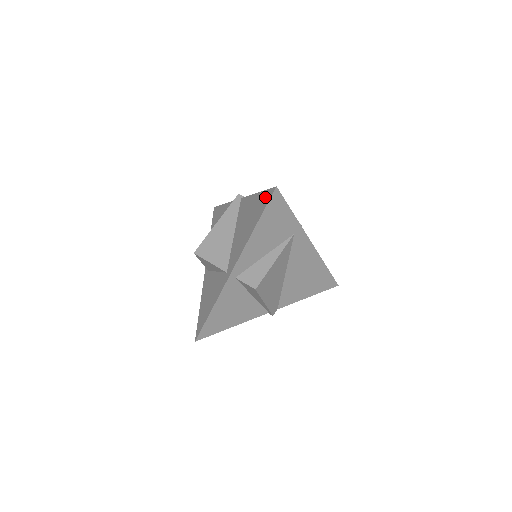
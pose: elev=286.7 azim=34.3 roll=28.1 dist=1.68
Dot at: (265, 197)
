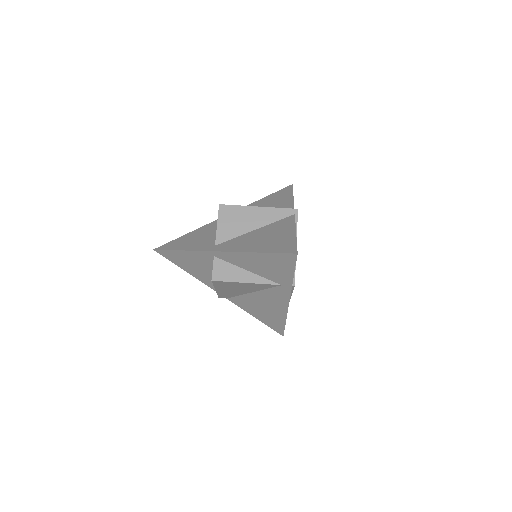
Dot at: (288, 246)
